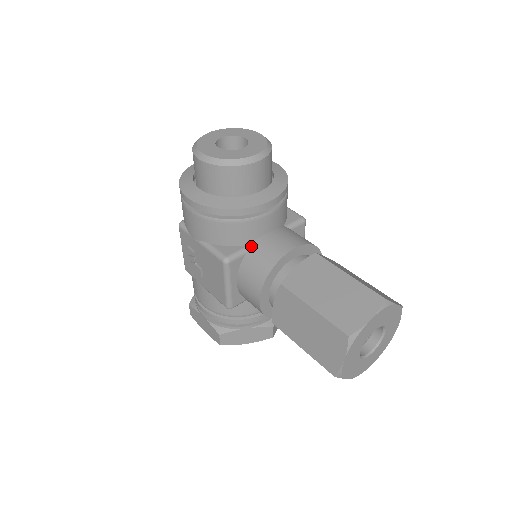
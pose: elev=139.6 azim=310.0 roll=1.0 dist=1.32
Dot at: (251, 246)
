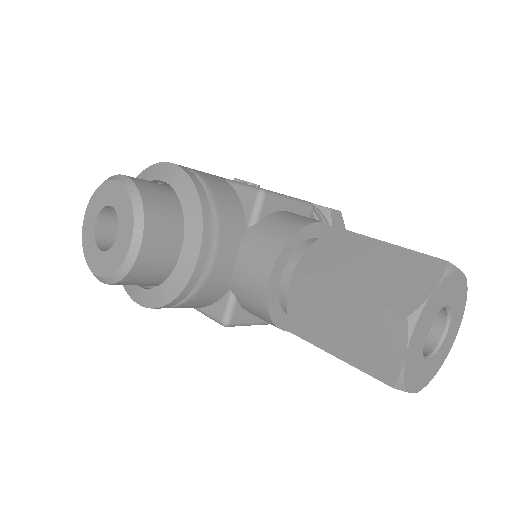
Dot at: (233, 290)
